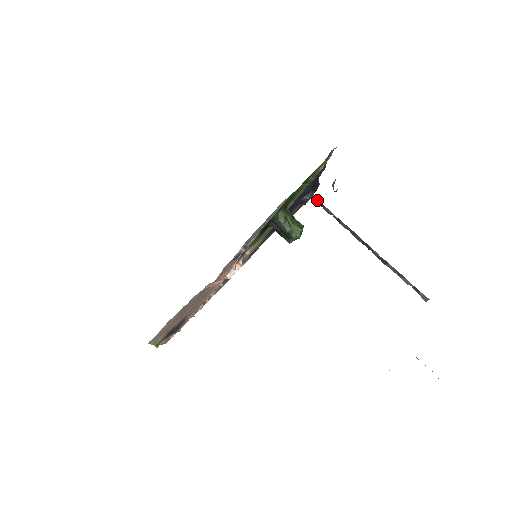
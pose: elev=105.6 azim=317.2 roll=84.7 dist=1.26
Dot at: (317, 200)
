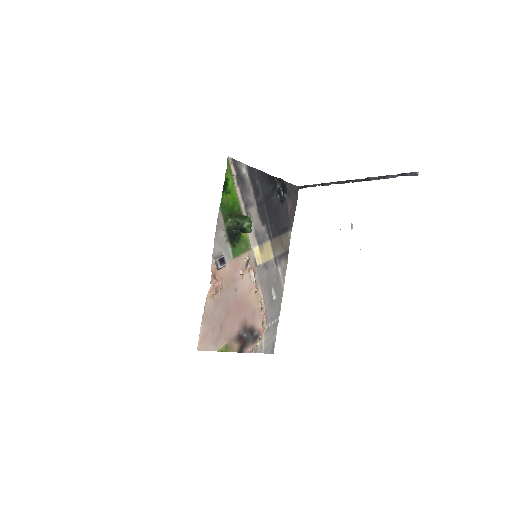
Dot at: (302, 186)
